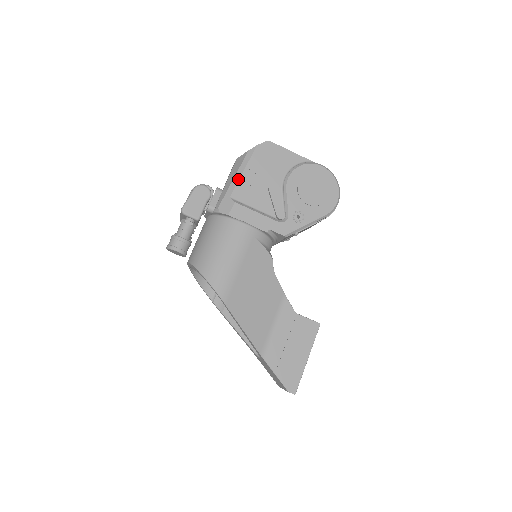
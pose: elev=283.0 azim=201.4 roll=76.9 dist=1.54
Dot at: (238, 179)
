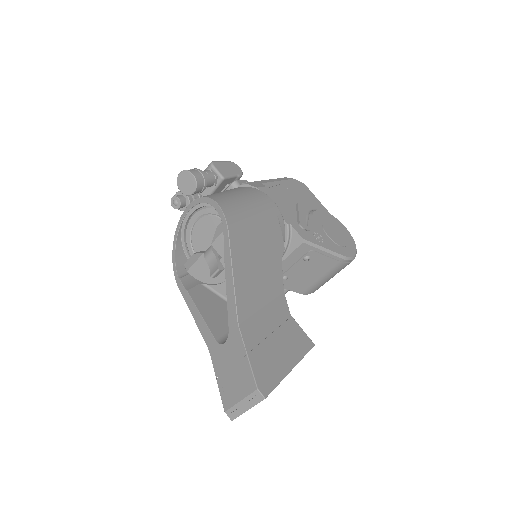
Dot at: (272, 181)
